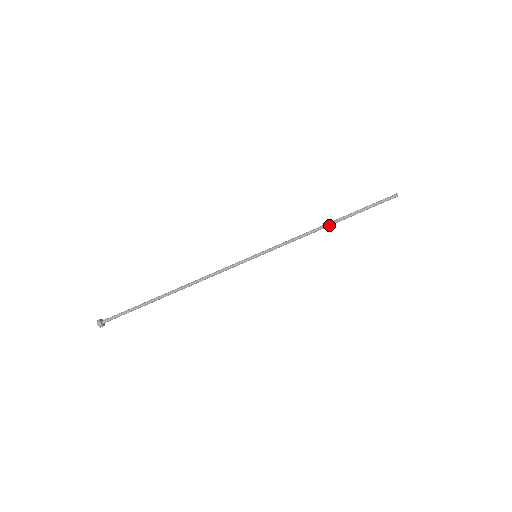
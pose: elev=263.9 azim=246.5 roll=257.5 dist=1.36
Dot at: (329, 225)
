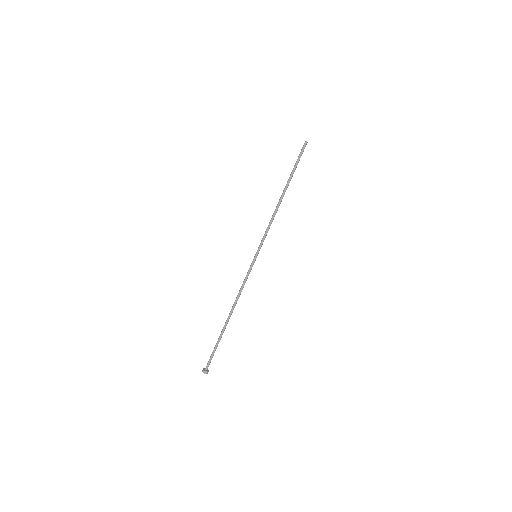
Dot at: occluded
